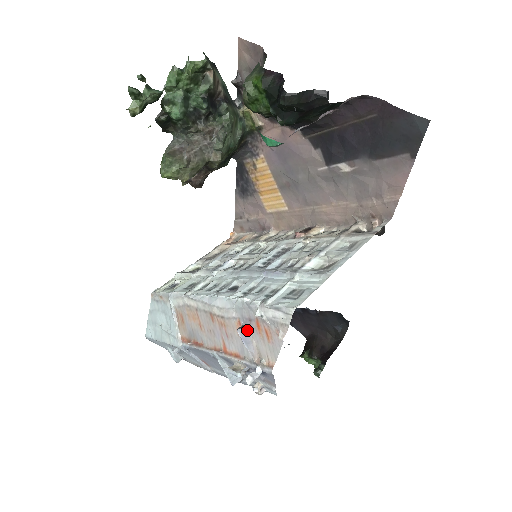
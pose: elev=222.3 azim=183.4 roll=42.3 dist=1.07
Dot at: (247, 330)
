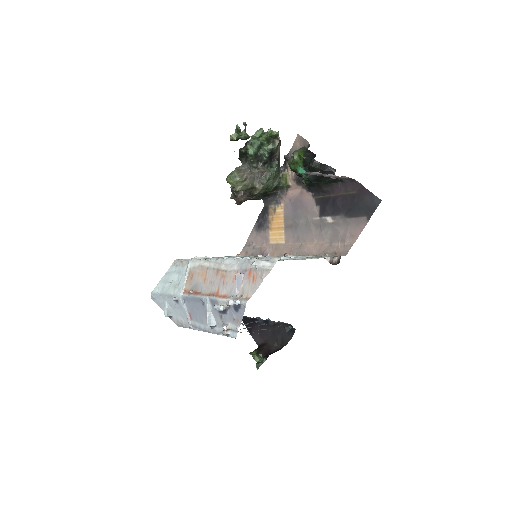
Dot at: (241, 276)
